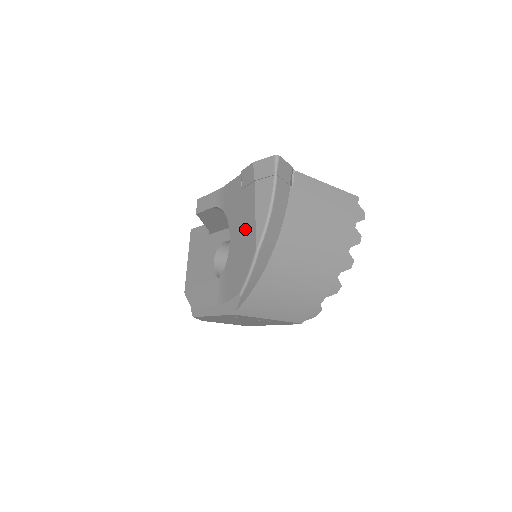
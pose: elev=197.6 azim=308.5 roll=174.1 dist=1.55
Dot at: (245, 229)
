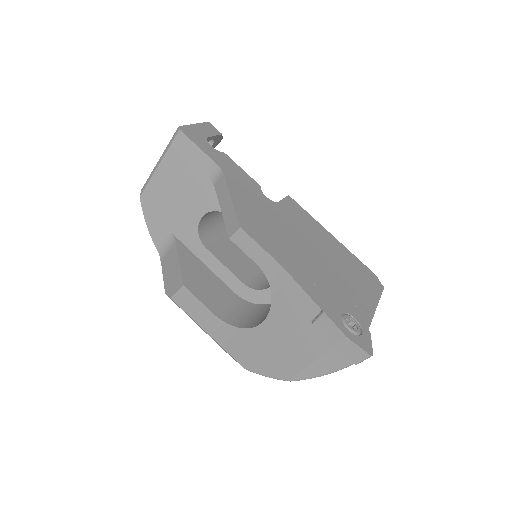
Dot at: (289, 351)
